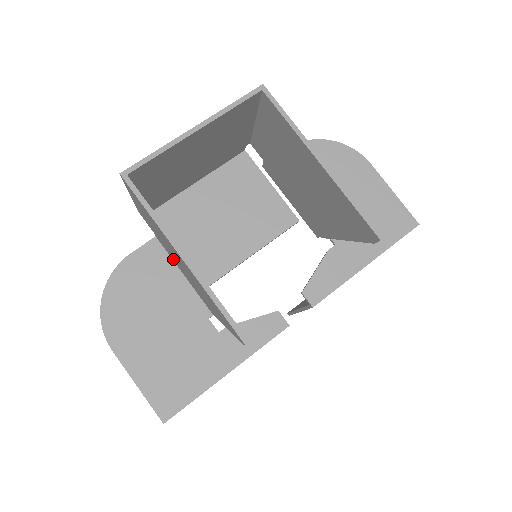
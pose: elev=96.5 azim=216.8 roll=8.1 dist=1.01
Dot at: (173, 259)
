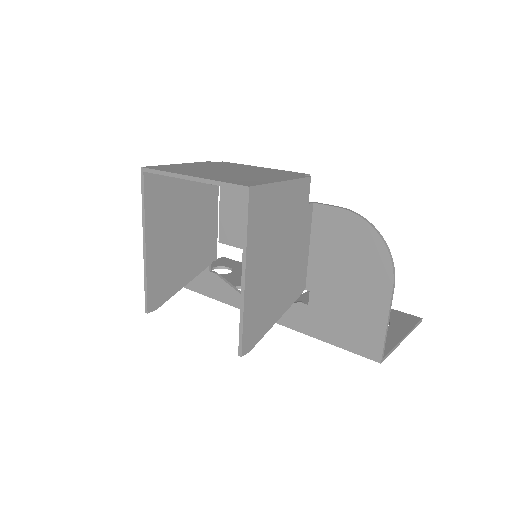
Dot at: (206, 211)
